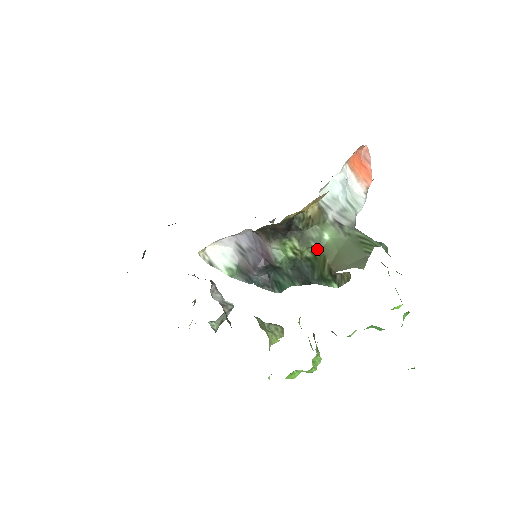
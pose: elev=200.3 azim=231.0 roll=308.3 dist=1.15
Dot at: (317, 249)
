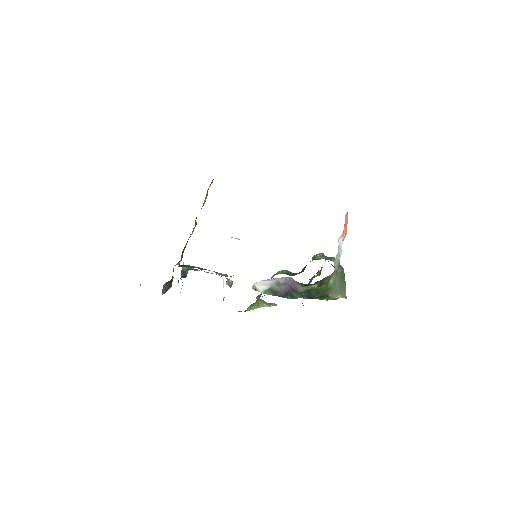
Dot at: (325, 287)
